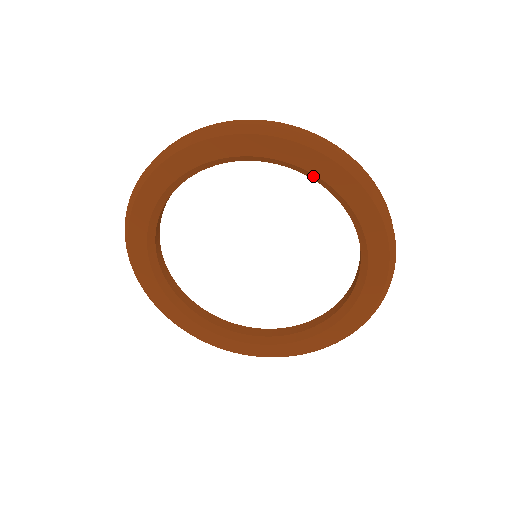
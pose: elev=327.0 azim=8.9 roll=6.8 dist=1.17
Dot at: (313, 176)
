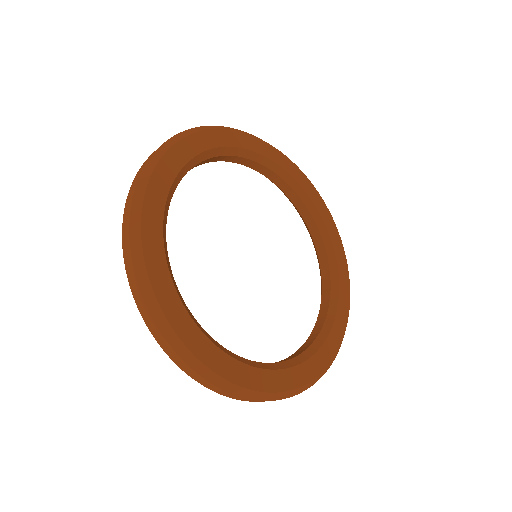
Dot at: (331, 251)
